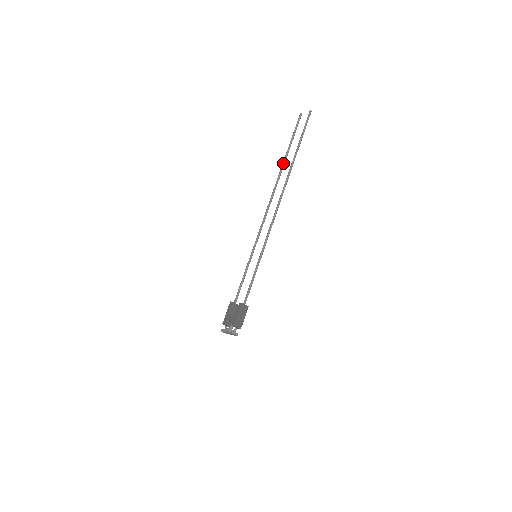
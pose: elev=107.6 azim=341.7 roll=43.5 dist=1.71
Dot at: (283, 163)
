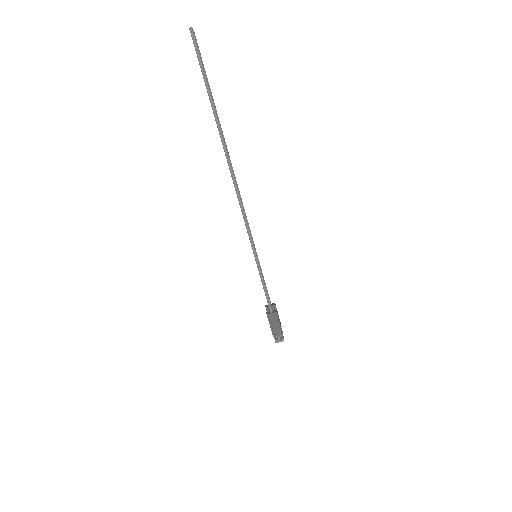
Dot at: occluded
